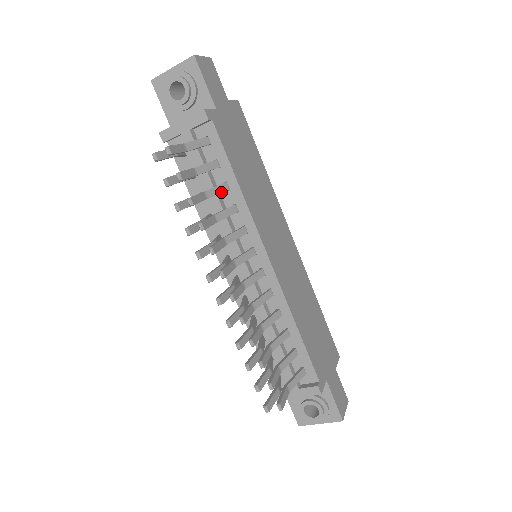
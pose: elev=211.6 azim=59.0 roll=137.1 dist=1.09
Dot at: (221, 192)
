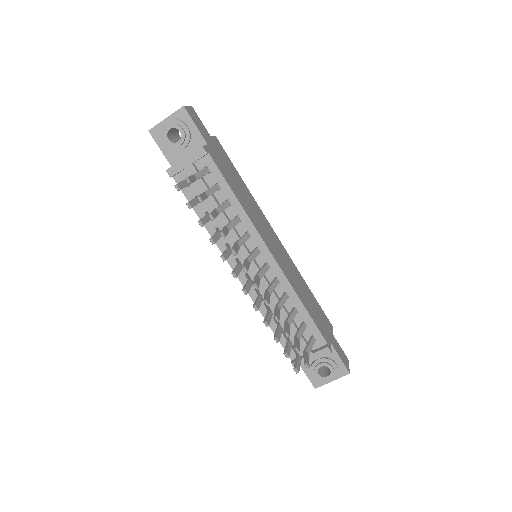
Dot at: occluded
